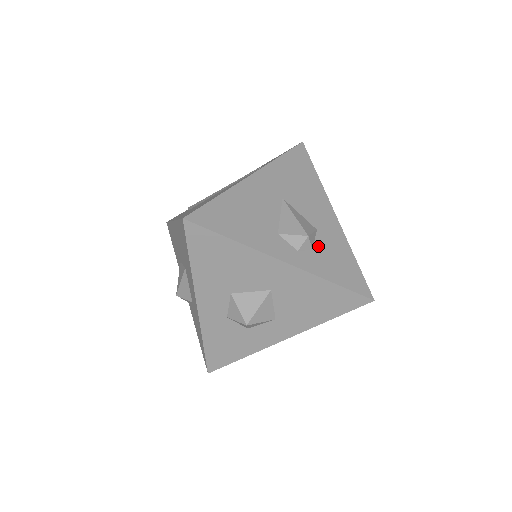
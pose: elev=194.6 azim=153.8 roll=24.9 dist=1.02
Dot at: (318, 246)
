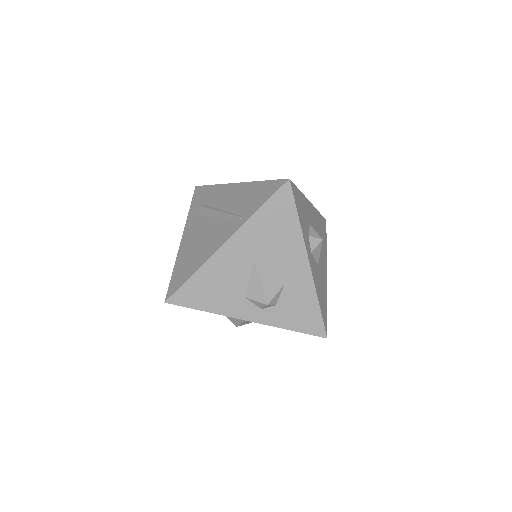
Dot at: (282, 300)
